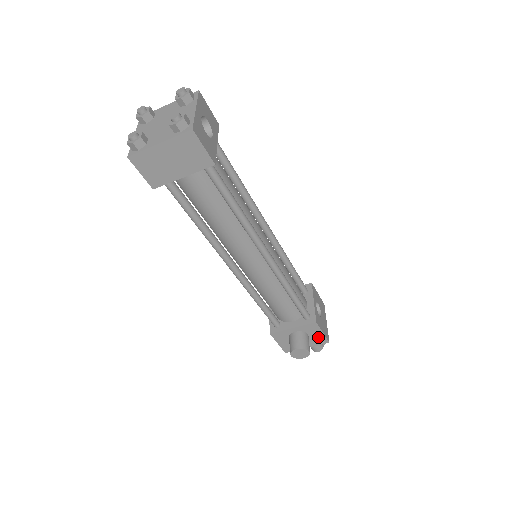
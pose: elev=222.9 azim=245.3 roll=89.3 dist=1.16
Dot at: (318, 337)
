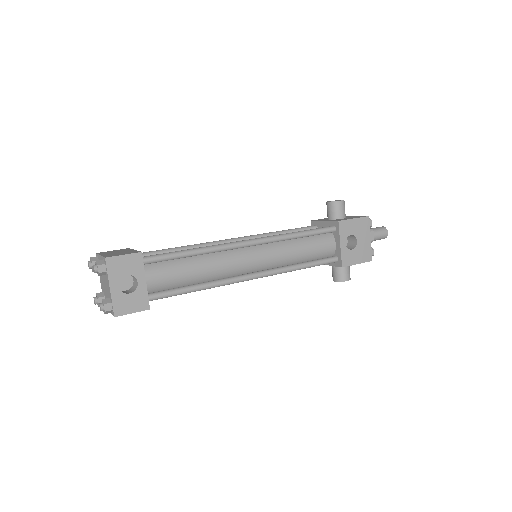
Dot at: occluded
